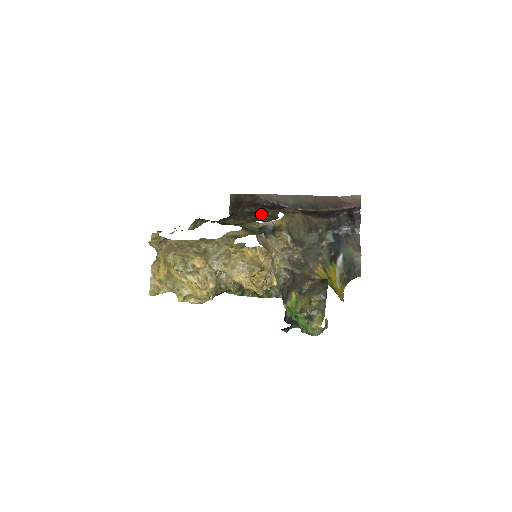
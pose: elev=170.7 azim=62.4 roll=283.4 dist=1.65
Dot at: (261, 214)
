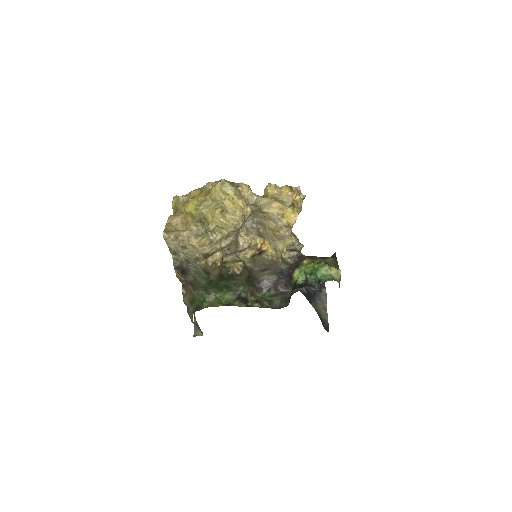
Dot at: occluded
